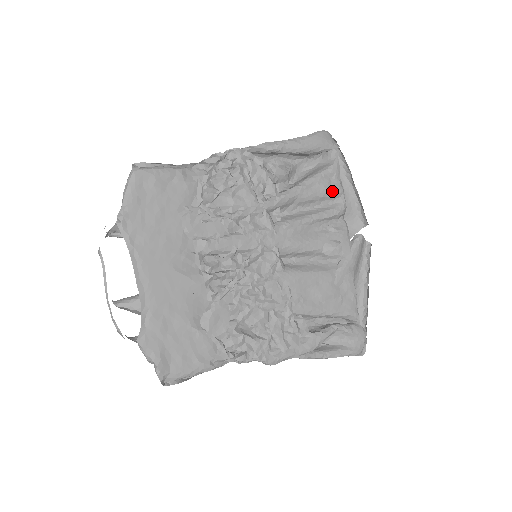
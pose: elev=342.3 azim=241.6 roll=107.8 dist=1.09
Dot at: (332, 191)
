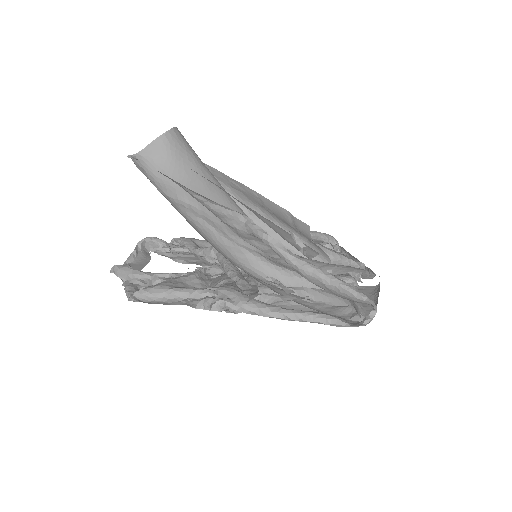
Dot at: occluded
